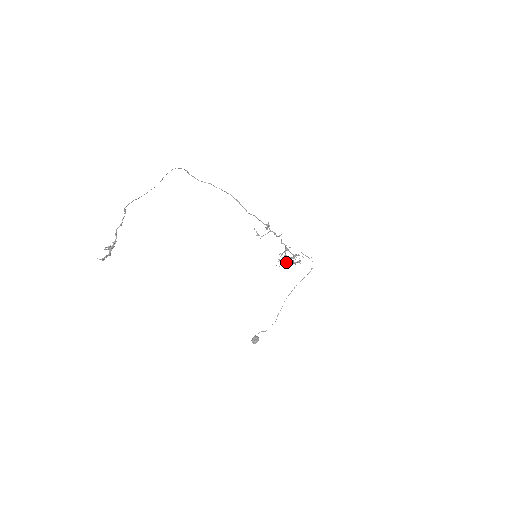
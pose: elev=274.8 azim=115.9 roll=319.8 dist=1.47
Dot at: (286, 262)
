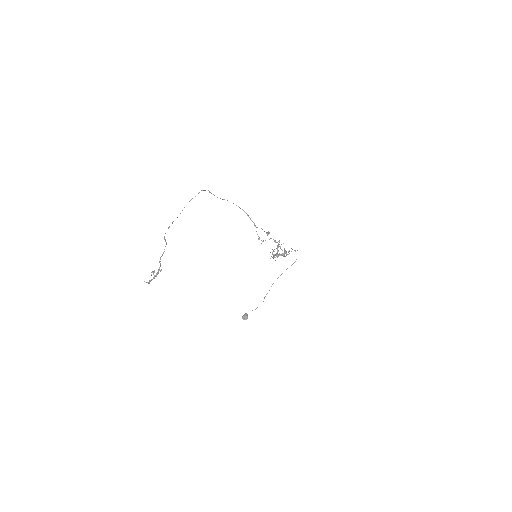
Dot at: occluded
